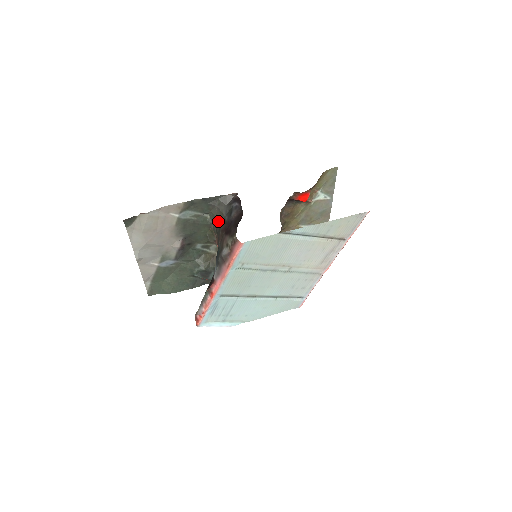
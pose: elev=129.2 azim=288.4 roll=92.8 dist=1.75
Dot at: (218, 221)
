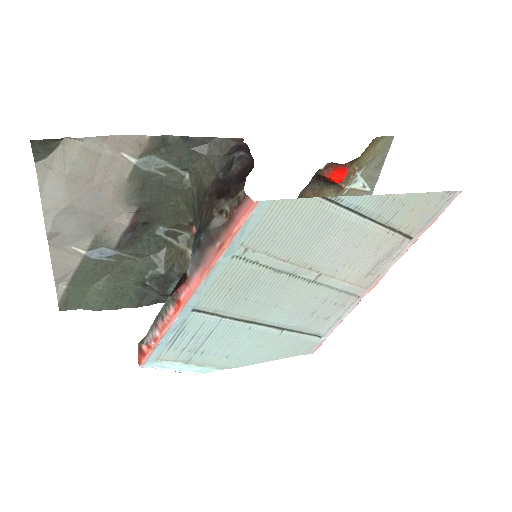
Dot at: (204, 181)
